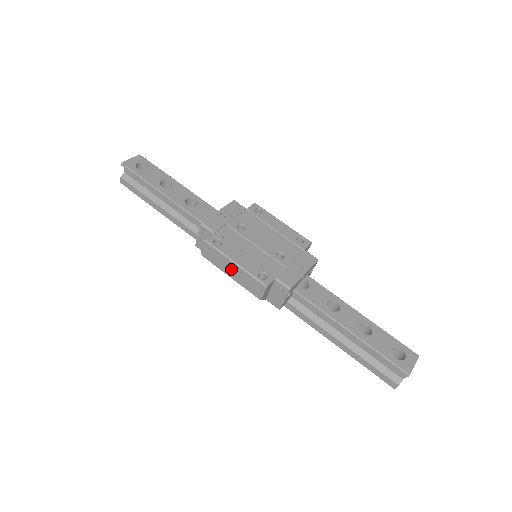
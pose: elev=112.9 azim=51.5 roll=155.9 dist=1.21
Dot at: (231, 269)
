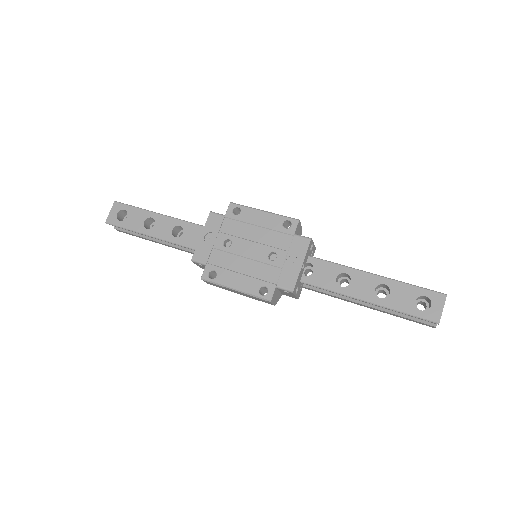
Dot at: (236, 292)
